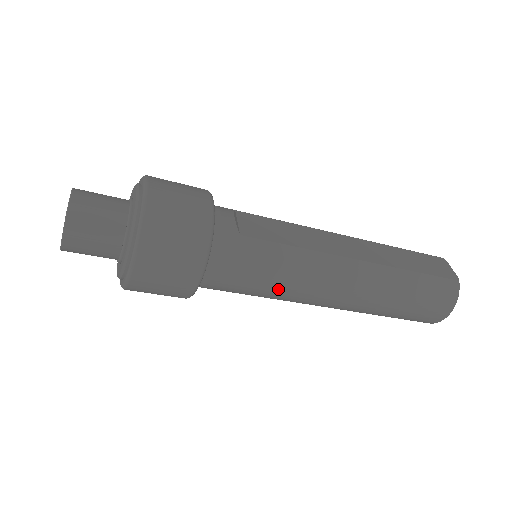
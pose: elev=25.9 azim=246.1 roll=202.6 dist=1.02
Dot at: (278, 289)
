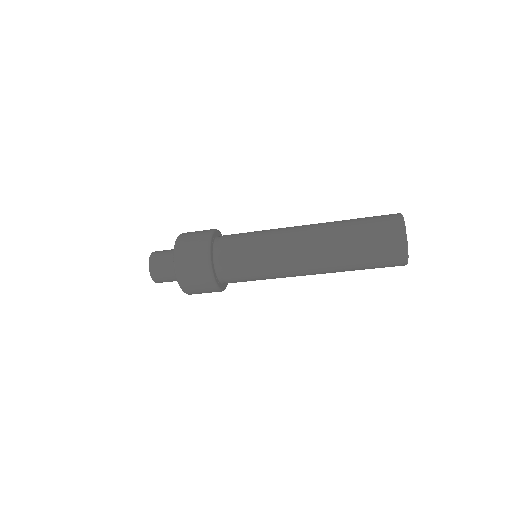
Dot at: occluded
